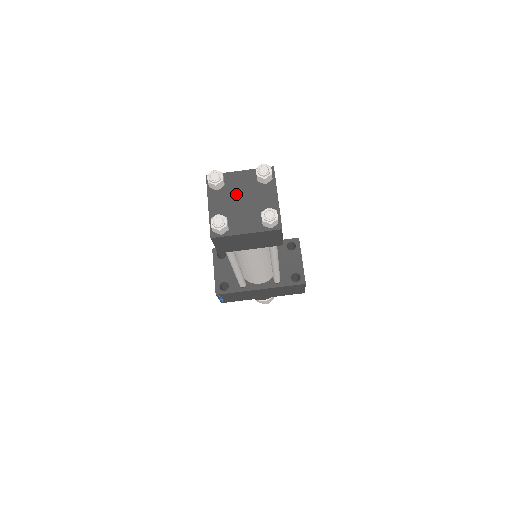
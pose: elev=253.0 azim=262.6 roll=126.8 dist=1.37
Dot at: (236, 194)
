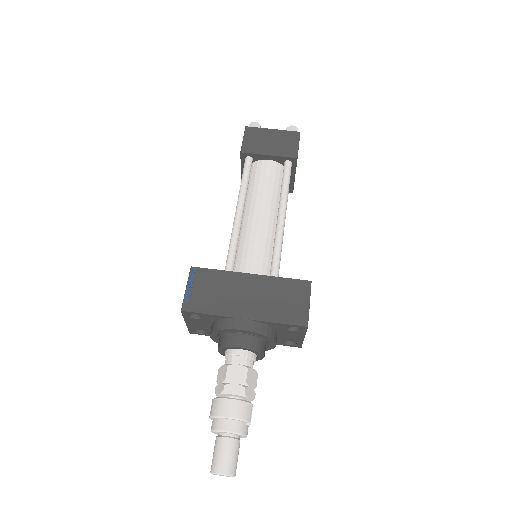
Dot at: occluded
